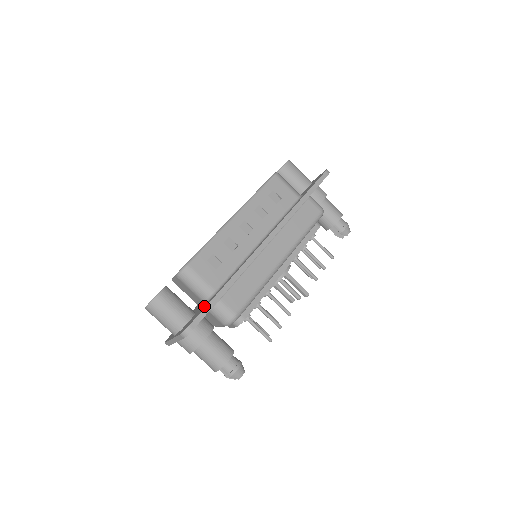
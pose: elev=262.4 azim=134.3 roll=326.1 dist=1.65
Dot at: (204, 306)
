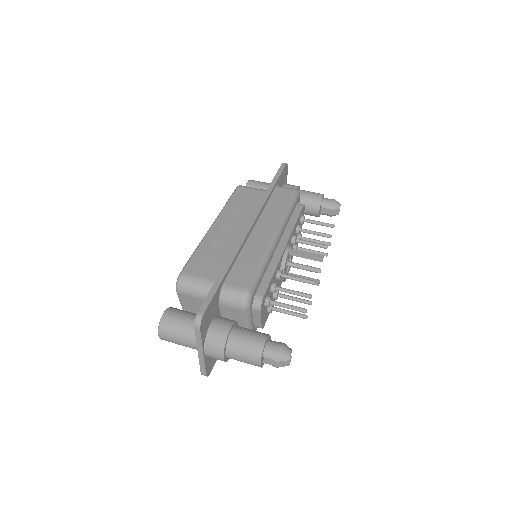
Dot at: occluded
